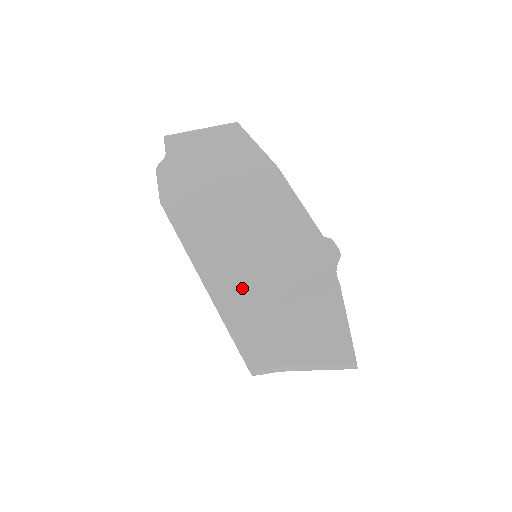
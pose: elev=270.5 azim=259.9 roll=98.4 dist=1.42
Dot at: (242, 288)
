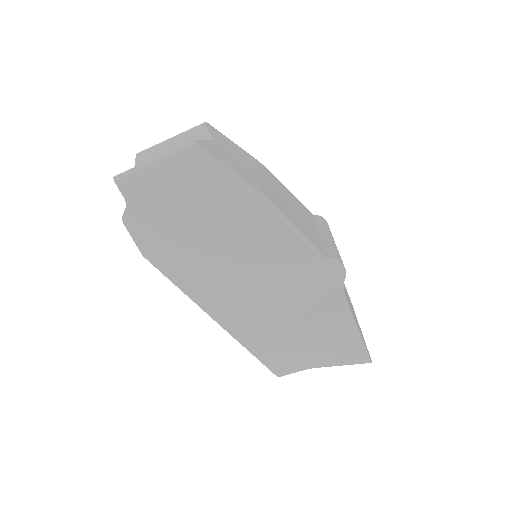
Dot at: (254, 318)
